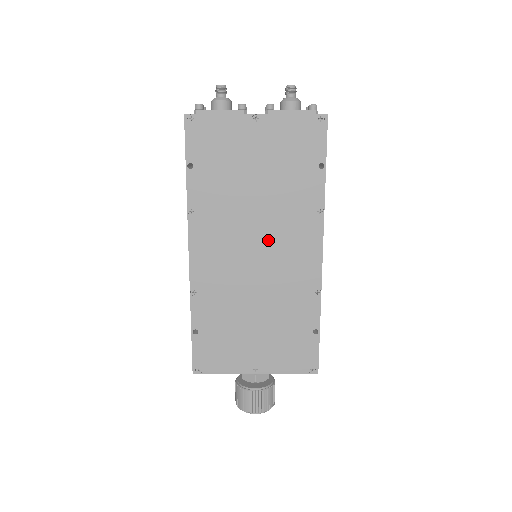
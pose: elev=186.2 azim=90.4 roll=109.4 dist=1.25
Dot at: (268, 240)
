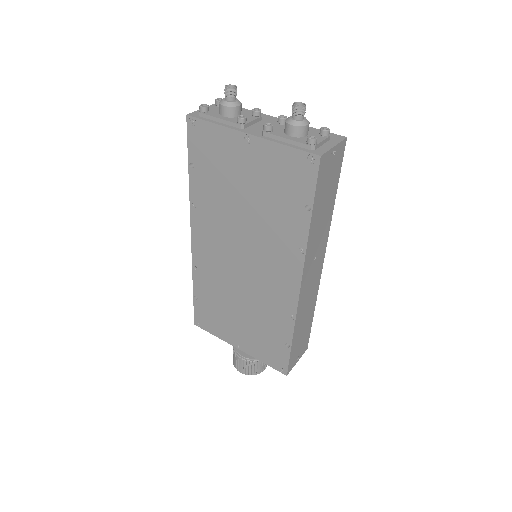
Dot at: (253, 255)
